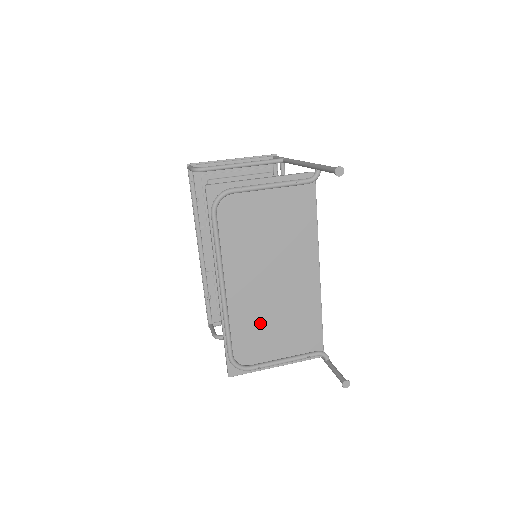
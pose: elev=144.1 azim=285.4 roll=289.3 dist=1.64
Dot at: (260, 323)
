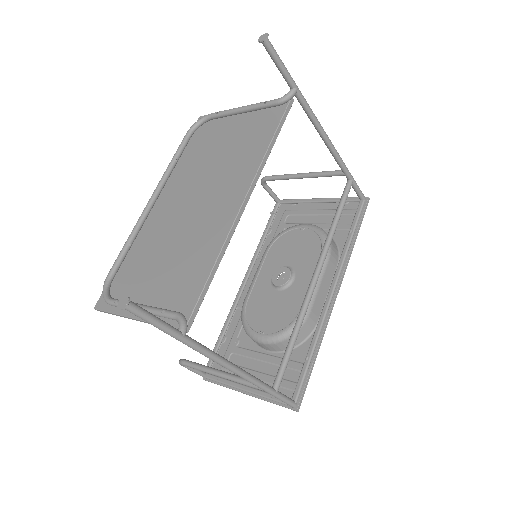
Dot at: (156, 251)
